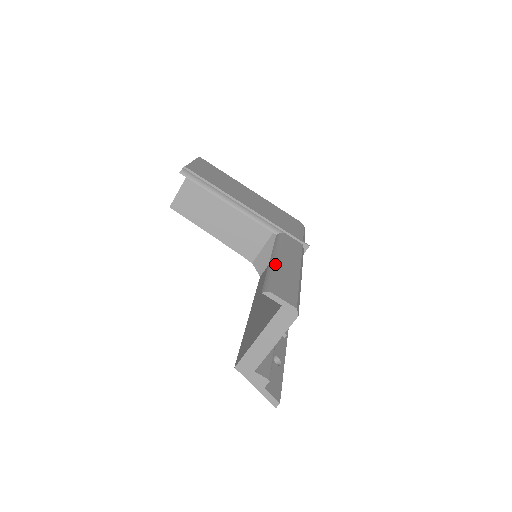
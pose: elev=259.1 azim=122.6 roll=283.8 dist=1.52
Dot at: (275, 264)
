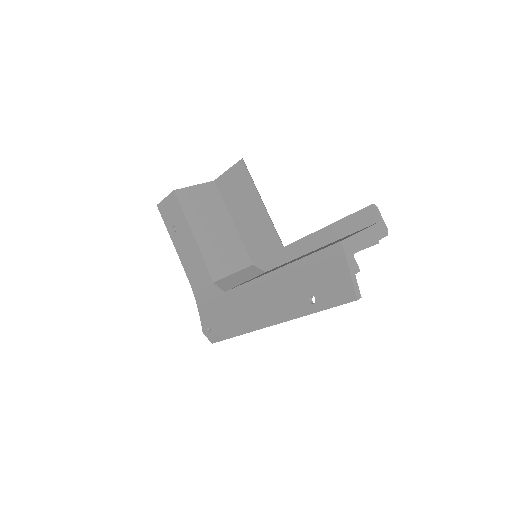
Dot at: (337, 226)
